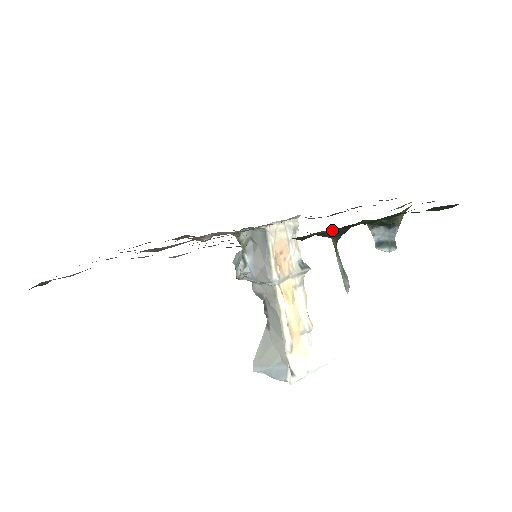
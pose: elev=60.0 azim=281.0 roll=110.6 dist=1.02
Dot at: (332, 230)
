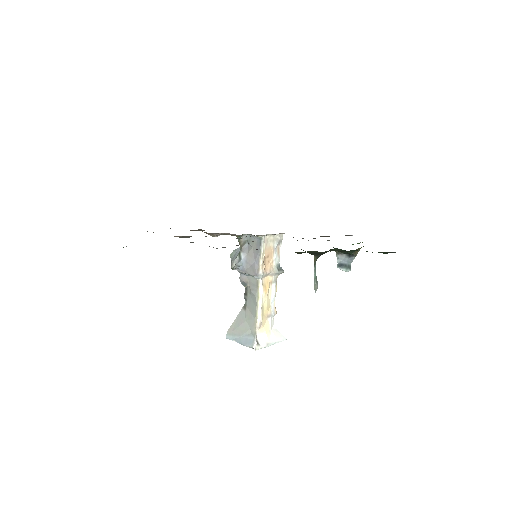
Dot at: occluded
